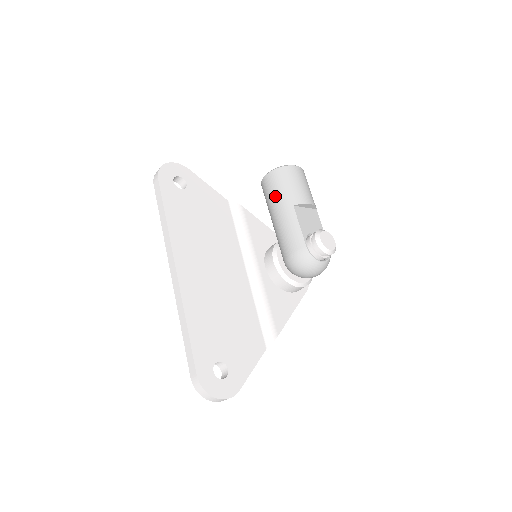
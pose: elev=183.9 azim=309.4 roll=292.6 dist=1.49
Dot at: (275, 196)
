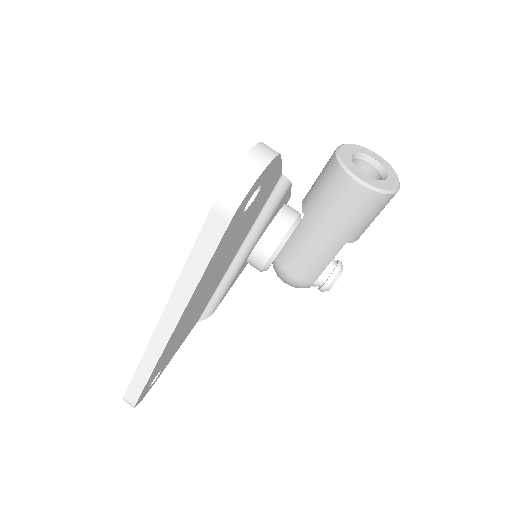
Dot at: (341, 219)
